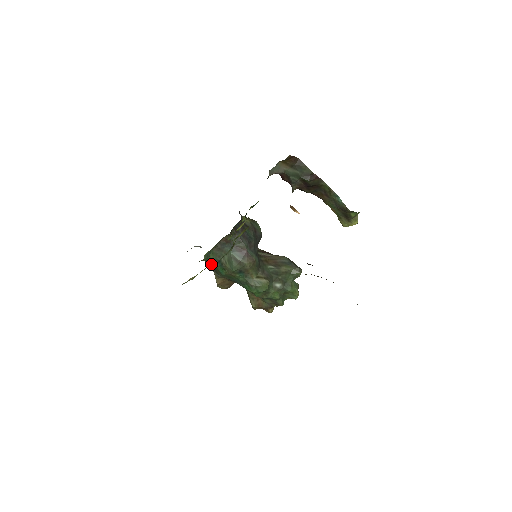
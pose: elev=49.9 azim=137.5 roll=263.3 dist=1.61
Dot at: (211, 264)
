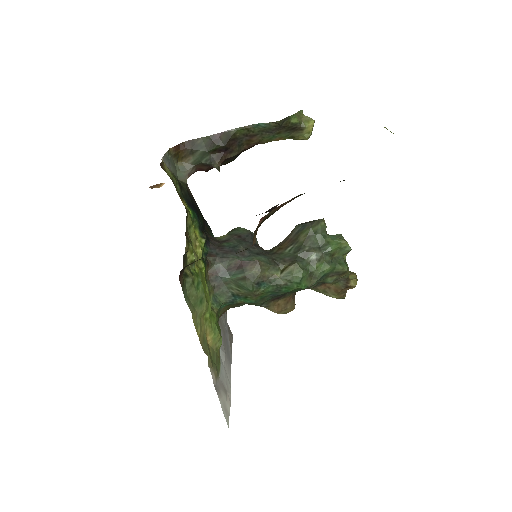
Dot at: (235, 305)
